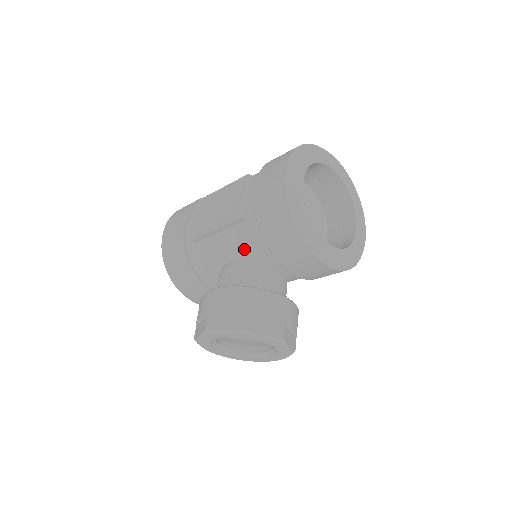
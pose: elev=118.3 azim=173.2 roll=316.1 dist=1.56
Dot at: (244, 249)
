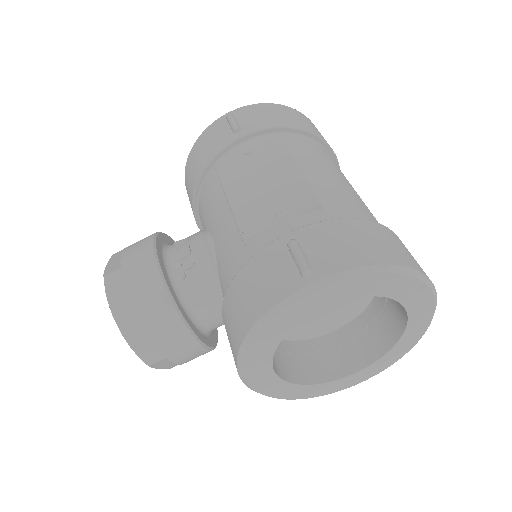
Dot at: (222, 257)
